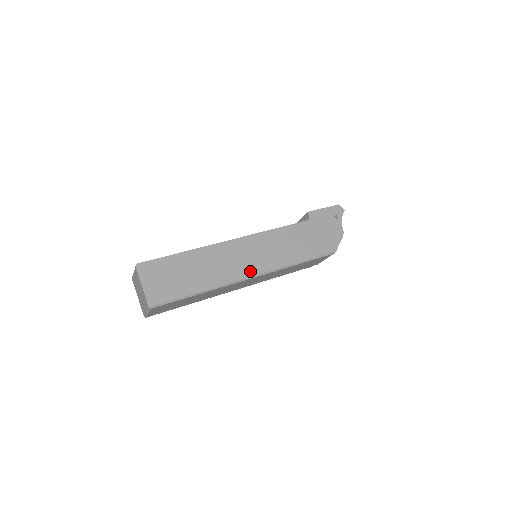
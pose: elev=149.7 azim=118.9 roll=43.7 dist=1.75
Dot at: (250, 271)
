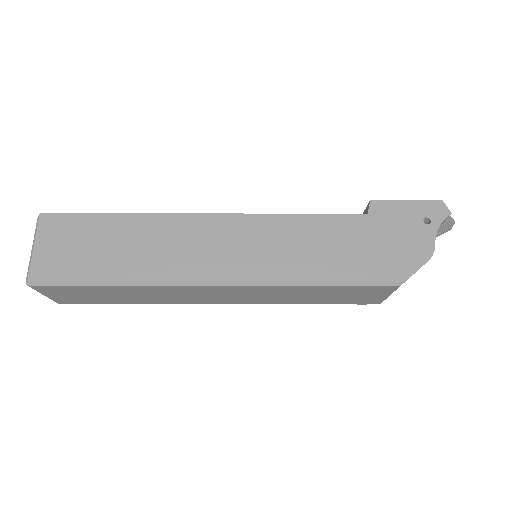
Dot at: (215, 273)
